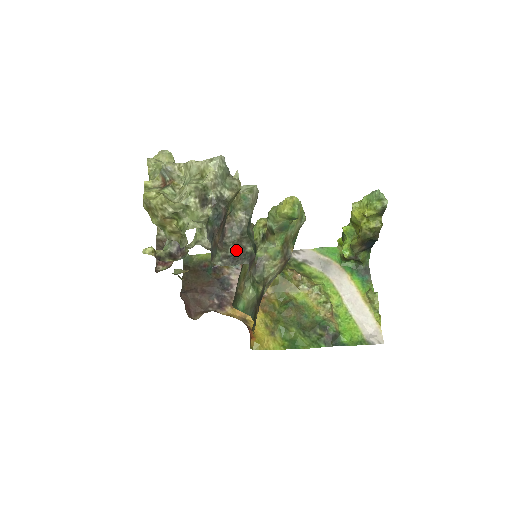
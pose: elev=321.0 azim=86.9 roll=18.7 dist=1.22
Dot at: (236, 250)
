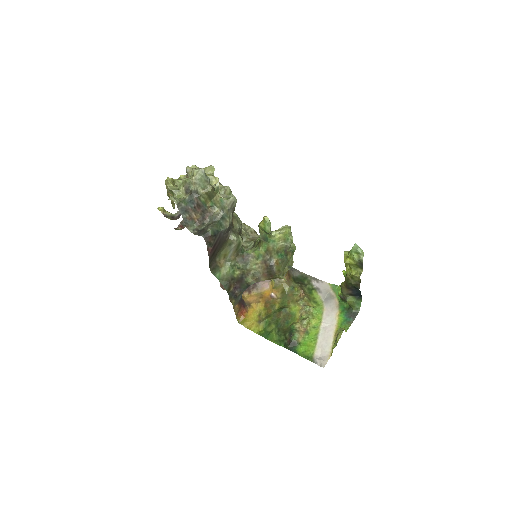
Dot at: (204, 228)
